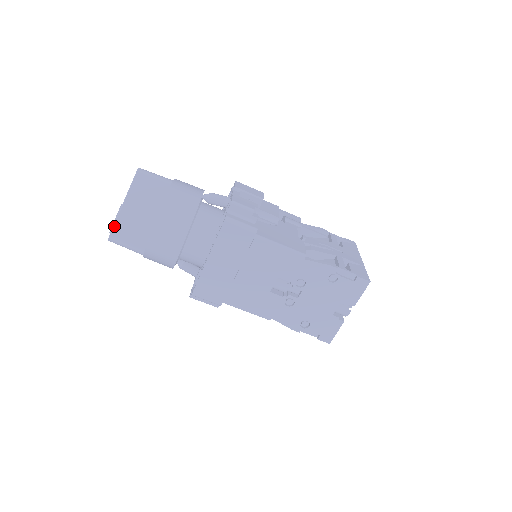
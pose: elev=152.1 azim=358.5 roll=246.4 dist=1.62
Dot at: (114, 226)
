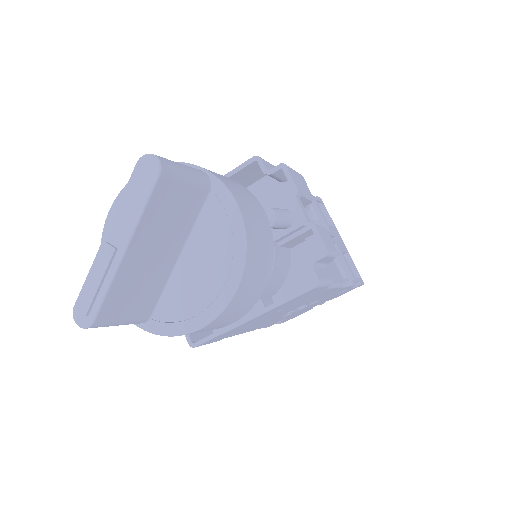
Dot at: (103, 304)
